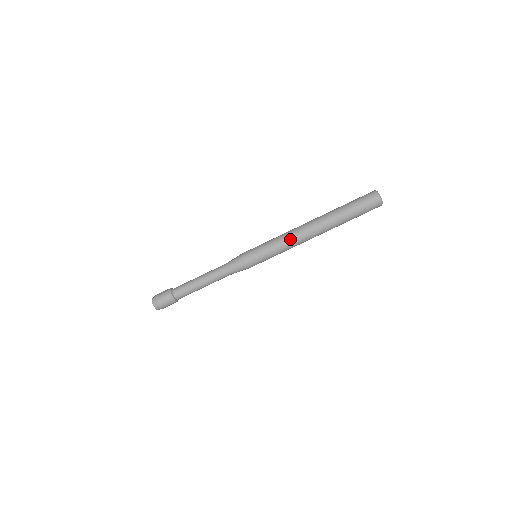
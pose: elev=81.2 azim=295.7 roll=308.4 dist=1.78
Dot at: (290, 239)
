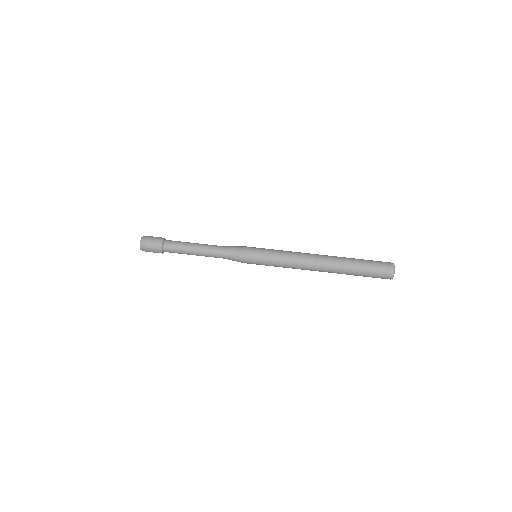
Dot at: (295, 258)
